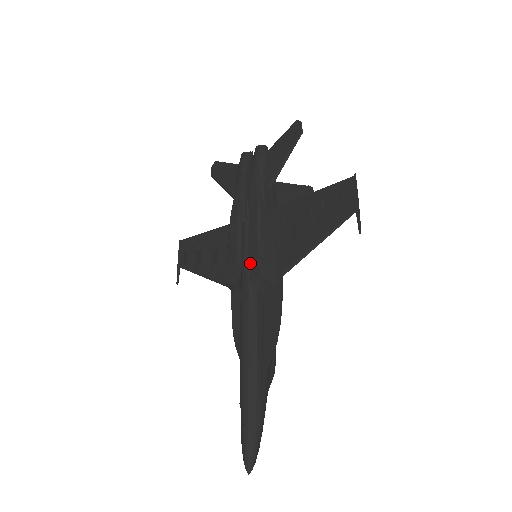
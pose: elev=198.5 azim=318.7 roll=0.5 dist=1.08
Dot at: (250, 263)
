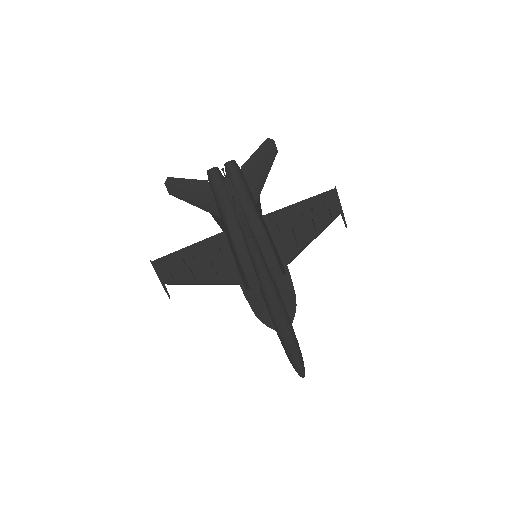
Dot at: (272, 270)
